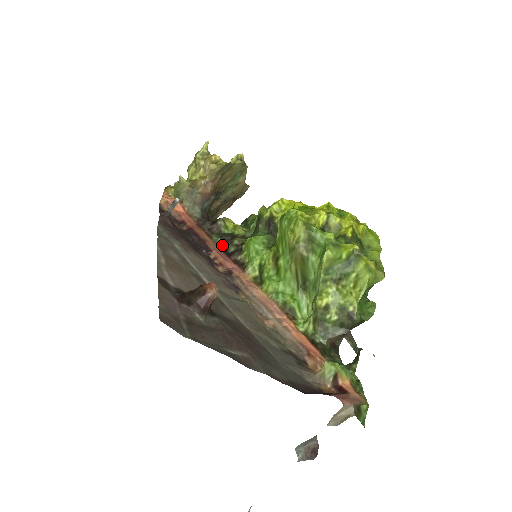
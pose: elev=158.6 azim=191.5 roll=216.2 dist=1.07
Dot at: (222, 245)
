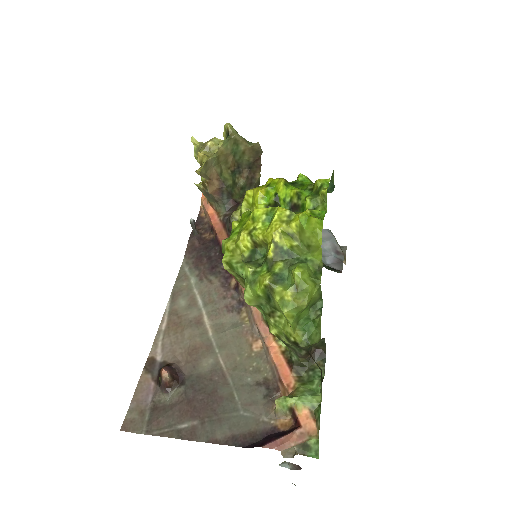
Dot at: occluded
